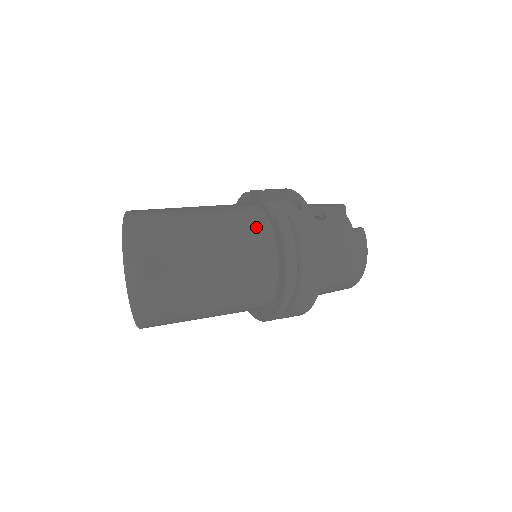
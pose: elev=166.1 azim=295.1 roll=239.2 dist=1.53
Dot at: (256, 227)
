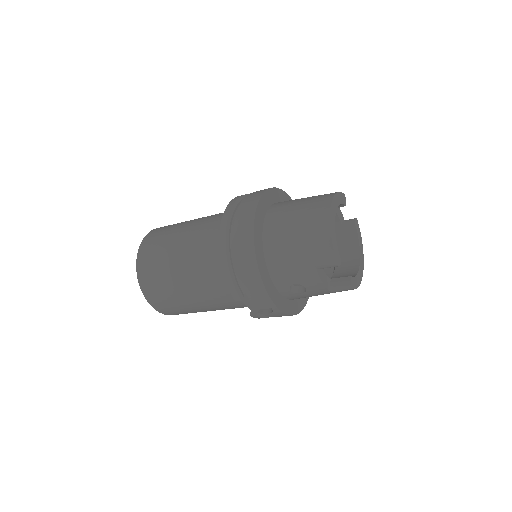
Dot at: occluded
